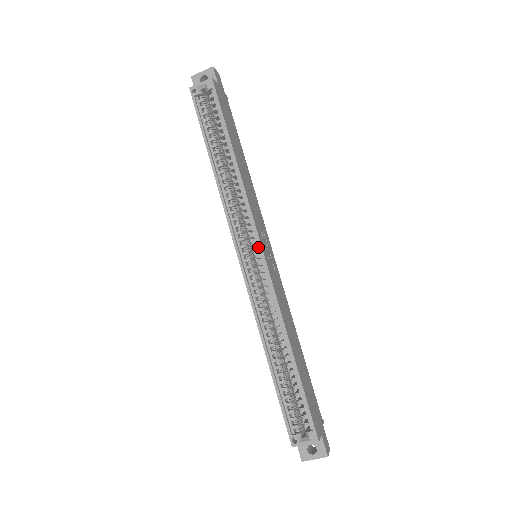
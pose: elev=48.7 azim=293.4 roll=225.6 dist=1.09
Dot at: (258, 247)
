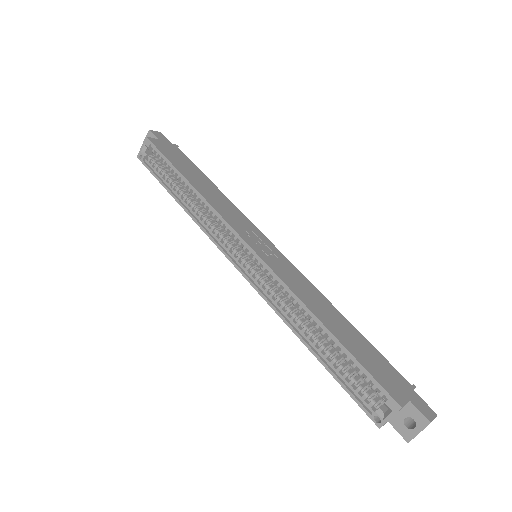
Dot at: (245, 245)
